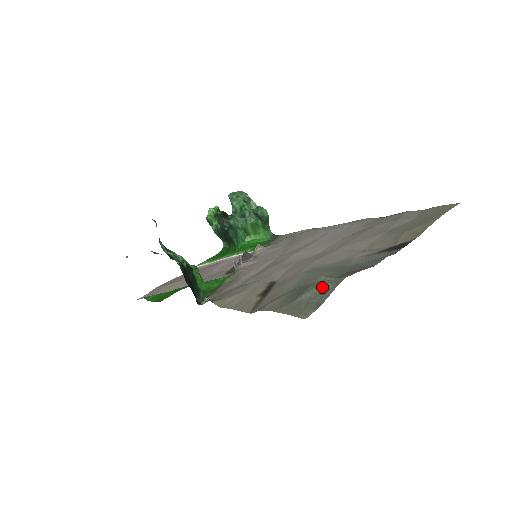
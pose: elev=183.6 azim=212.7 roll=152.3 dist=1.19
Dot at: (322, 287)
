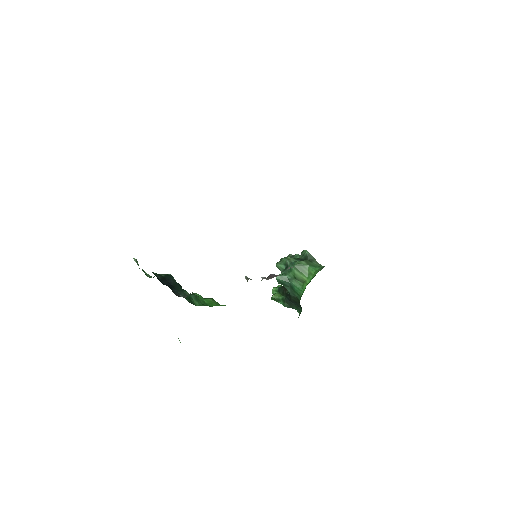
Dot at: occluded
